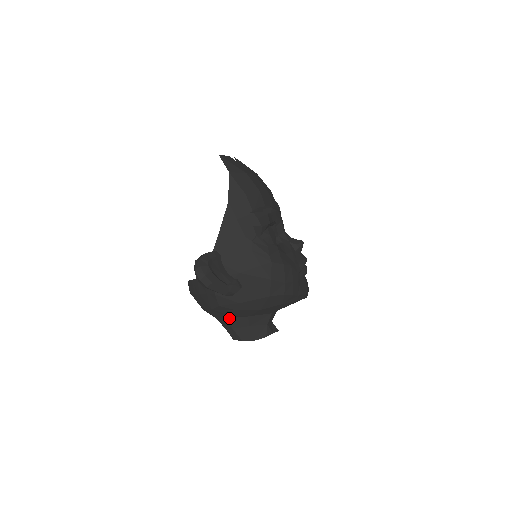
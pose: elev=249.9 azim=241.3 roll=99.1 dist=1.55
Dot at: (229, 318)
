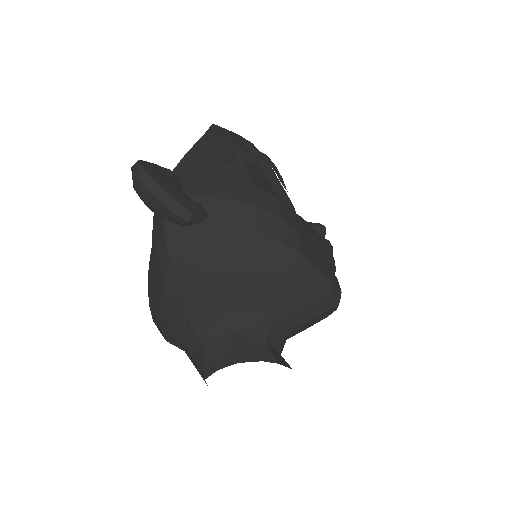
Dot at: (196, 319)
